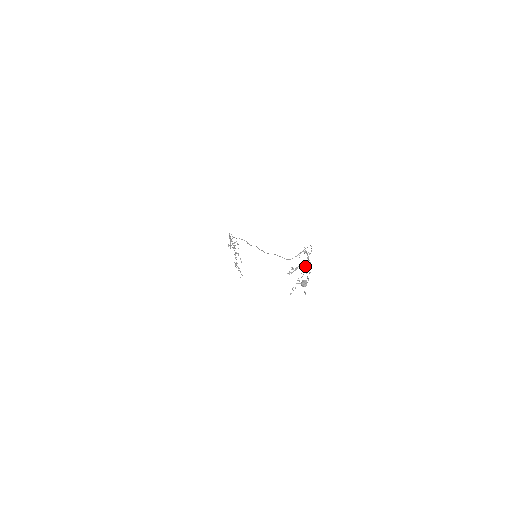
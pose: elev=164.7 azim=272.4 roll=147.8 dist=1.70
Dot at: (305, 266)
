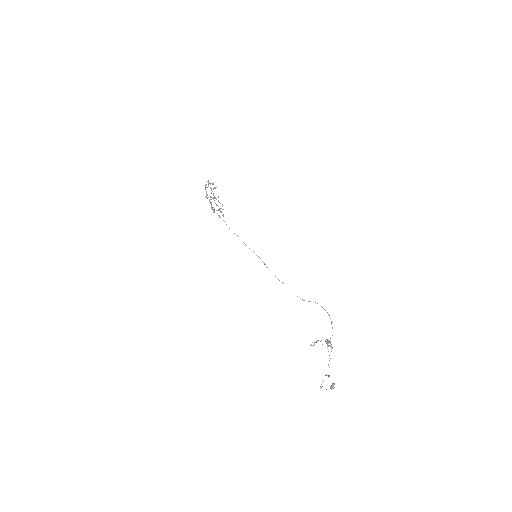
Dot at: (327, 347)
